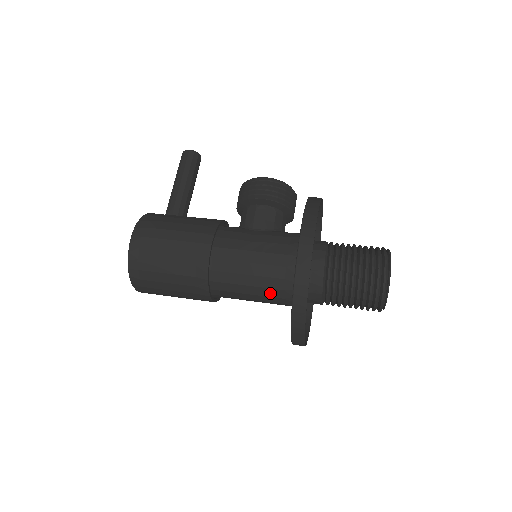
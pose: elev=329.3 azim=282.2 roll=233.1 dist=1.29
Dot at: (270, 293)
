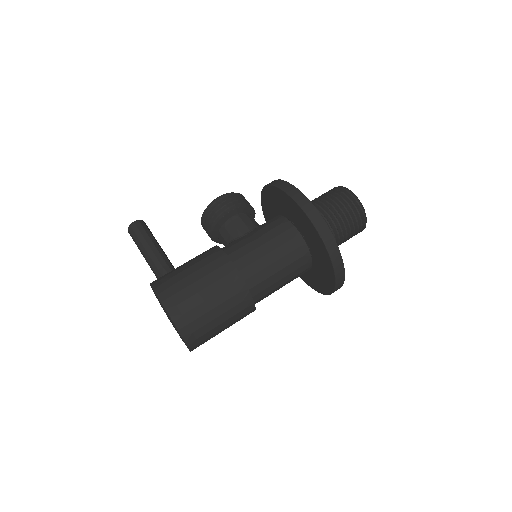
Dot at: (295, 266)
